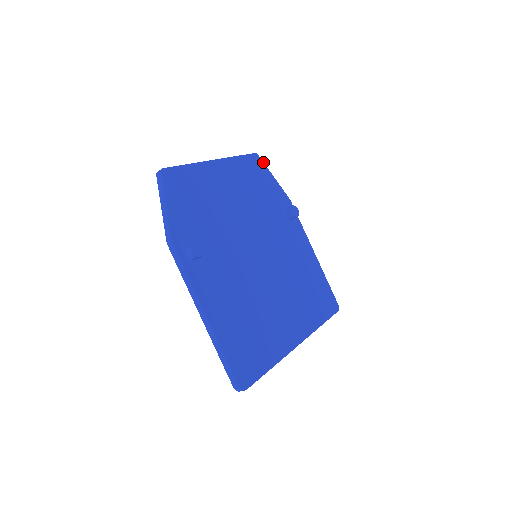
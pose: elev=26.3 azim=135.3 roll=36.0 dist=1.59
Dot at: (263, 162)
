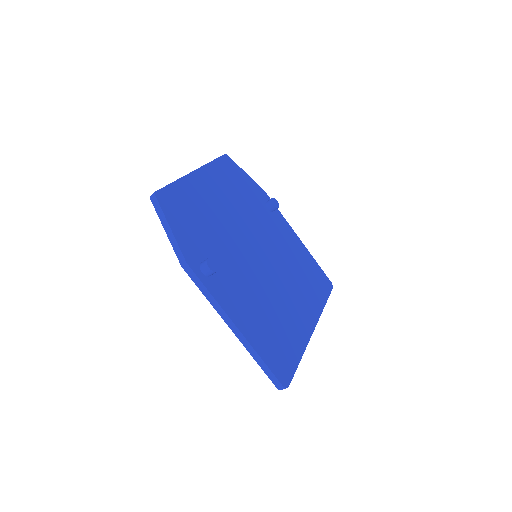
Dot at: occluded
